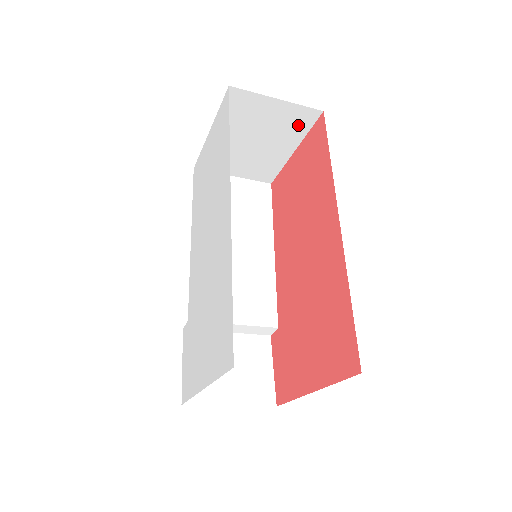
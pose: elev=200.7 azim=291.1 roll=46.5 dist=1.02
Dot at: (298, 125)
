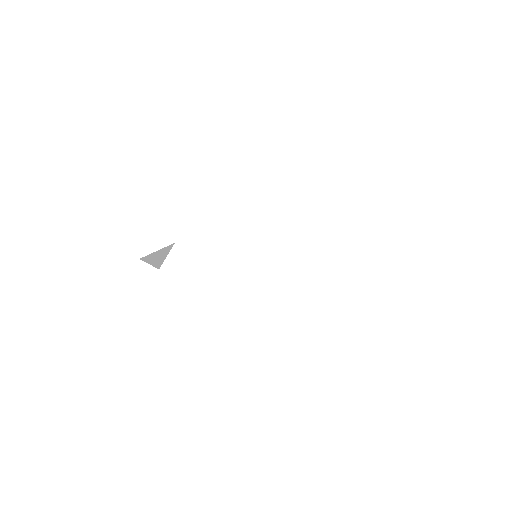
Dot at: occluded
